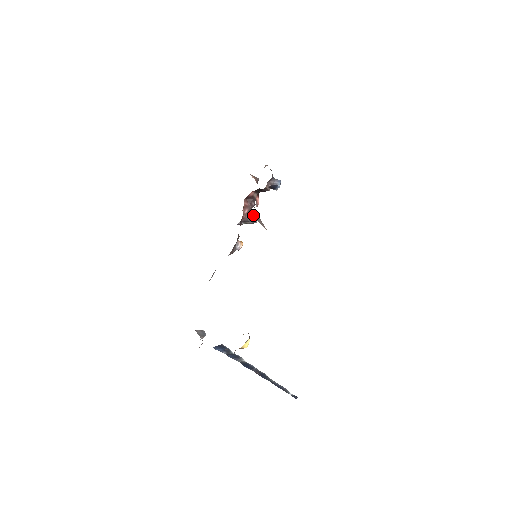
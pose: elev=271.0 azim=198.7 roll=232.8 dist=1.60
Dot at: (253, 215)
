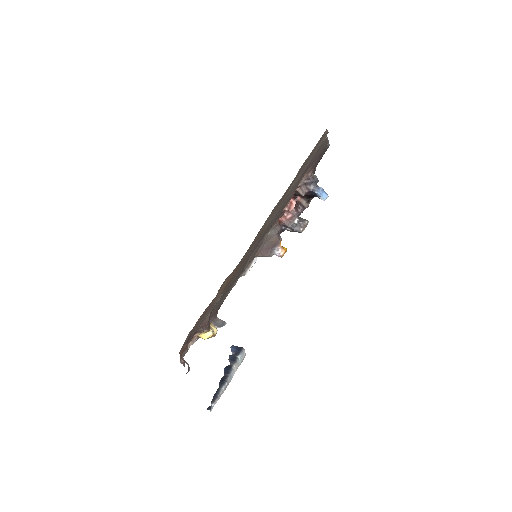
Dot at: (300, 223)
